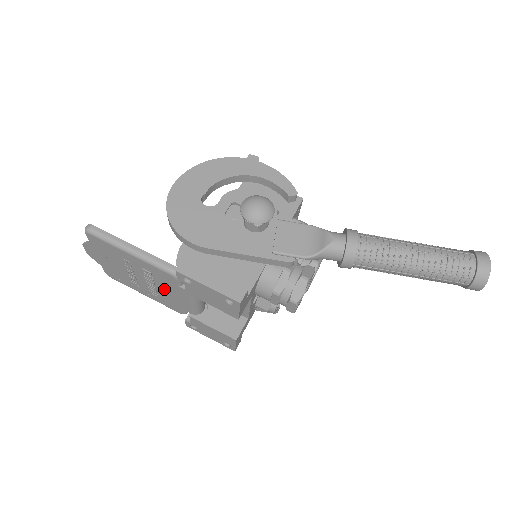
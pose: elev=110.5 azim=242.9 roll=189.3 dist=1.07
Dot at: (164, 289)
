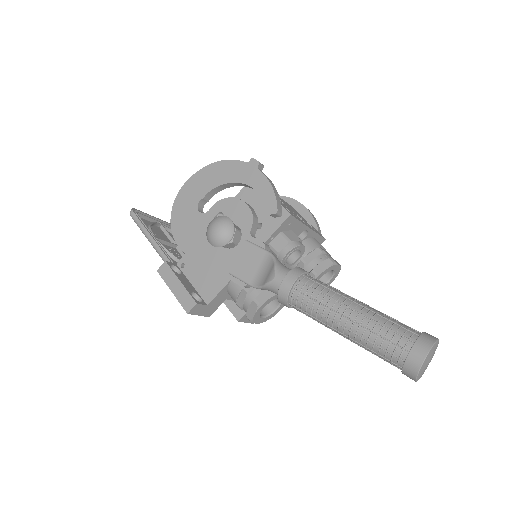
Dot at: occluded
